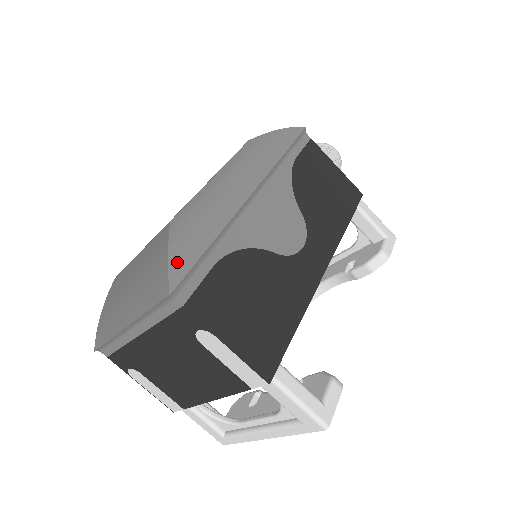
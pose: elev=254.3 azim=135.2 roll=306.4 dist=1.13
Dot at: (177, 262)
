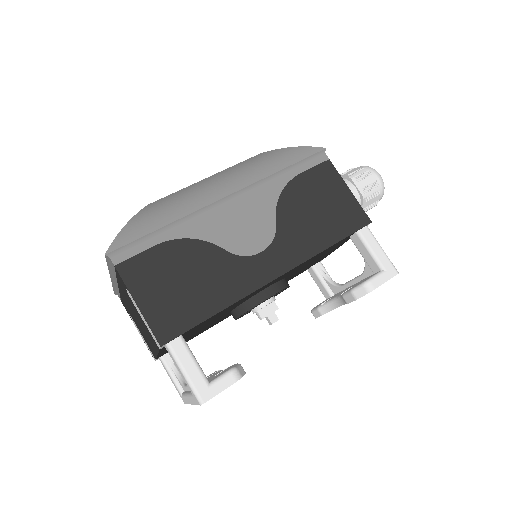
Dot at: (125, 234)
